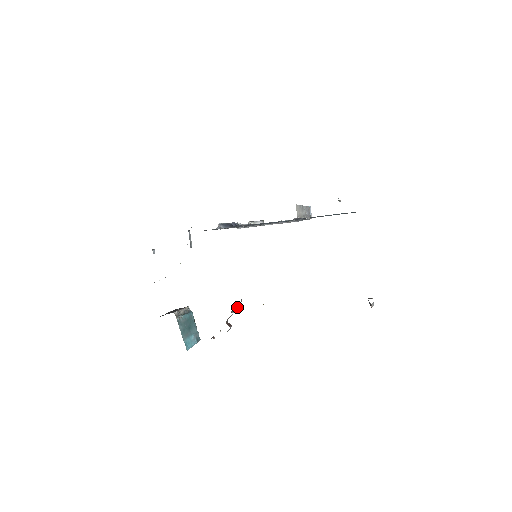
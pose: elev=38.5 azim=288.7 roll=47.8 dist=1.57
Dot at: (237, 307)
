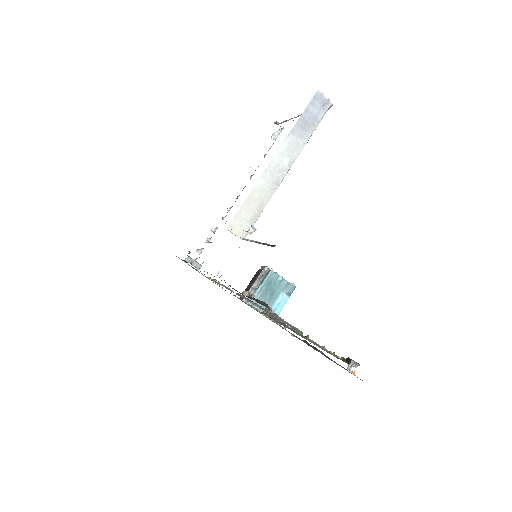
Dot at: occluded
